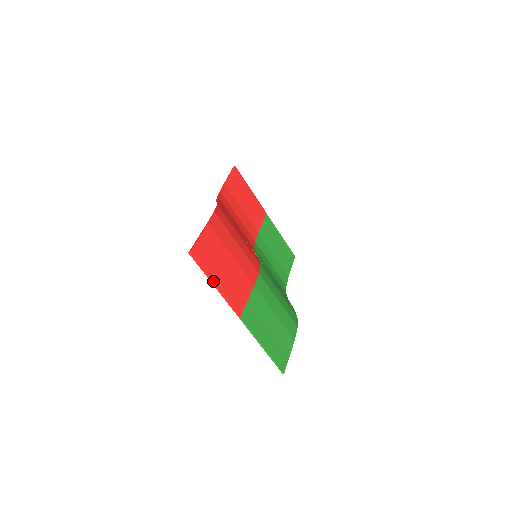
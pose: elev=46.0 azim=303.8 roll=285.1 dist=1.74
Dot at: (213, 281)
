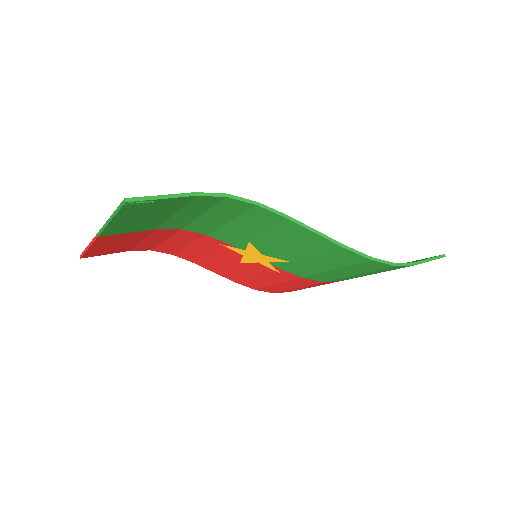
Dot at: occluded
